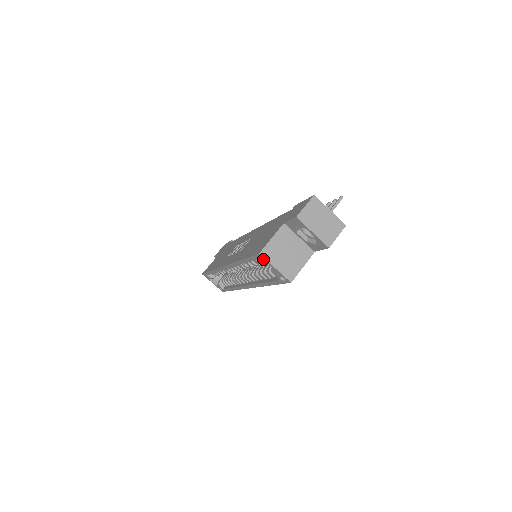
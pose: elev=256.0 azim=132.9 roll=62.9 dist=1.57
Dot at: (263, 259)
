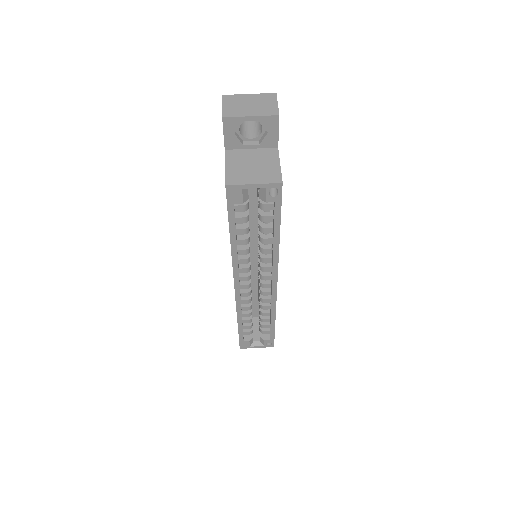
Dot at: (235, 189)
